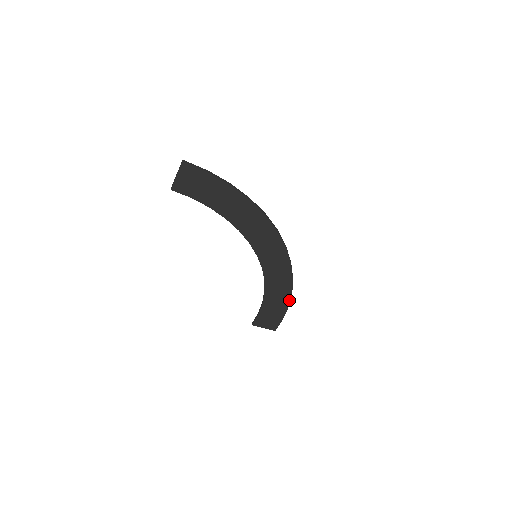
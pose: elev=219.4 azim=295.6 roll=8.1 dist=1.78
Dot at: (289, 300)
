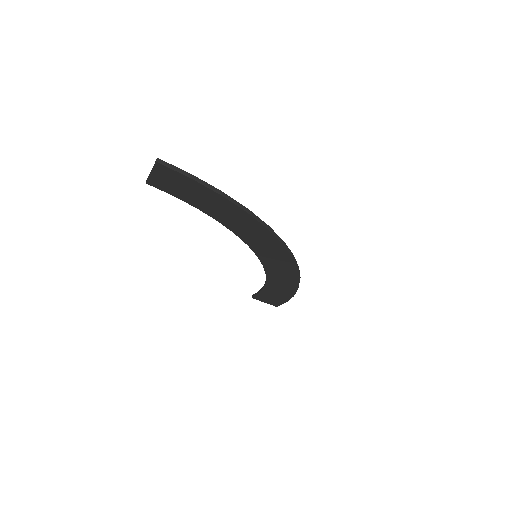
Dot at: (294, 293)
